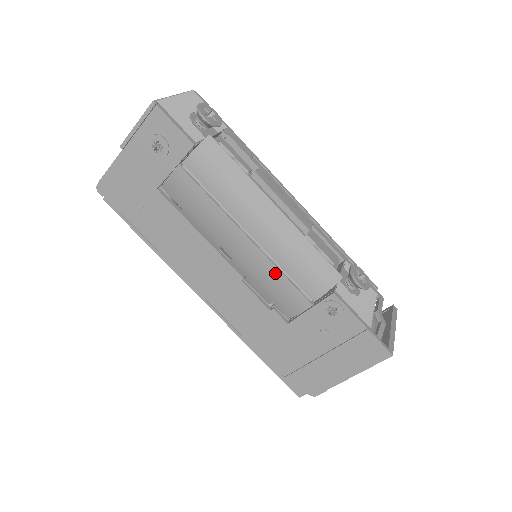
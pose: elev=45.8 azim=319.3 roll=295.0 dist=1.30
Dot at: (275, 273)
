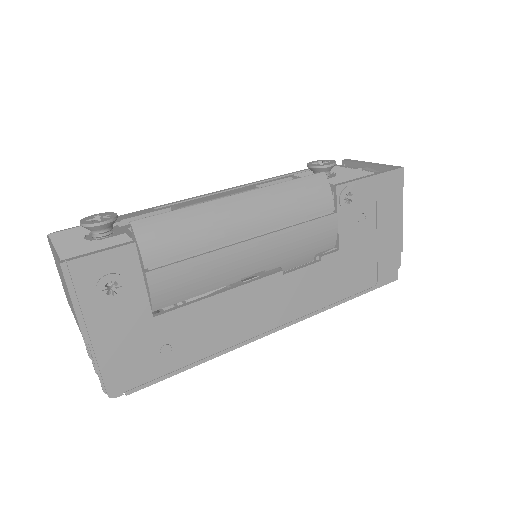
Dot at: (296, 232)
